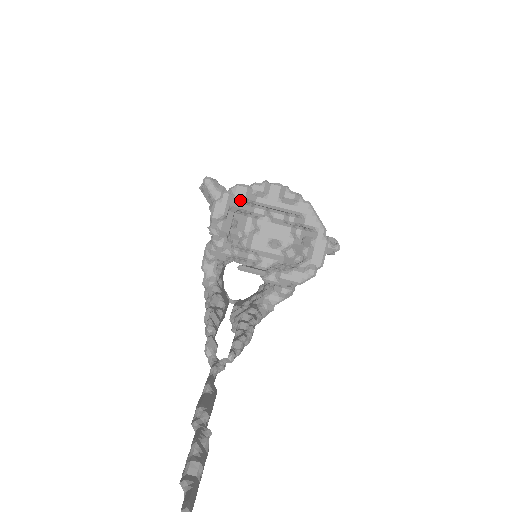
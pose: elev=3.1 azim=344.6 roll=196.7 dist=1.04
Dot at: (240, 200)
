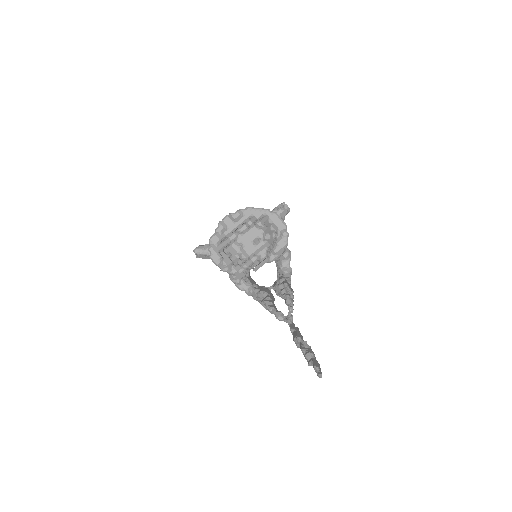
Dot at: (219, 243)
